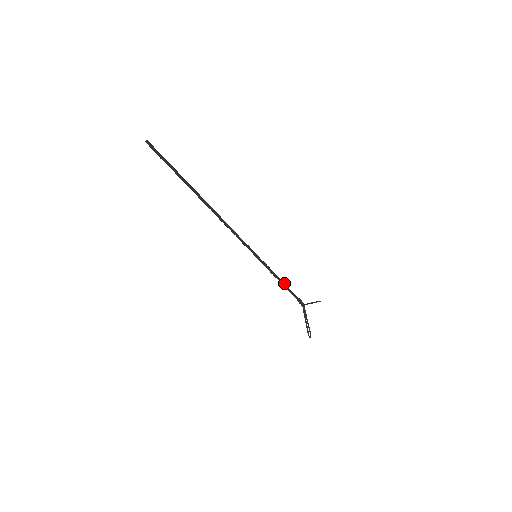
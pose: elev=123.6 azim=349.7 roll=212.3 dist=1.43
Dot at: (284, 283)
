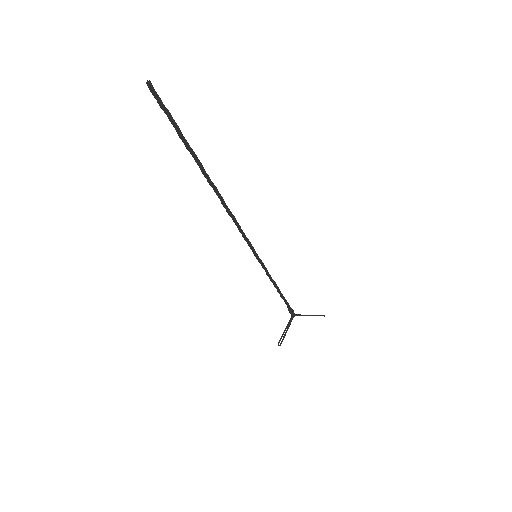
Dot at: (280, 291)
